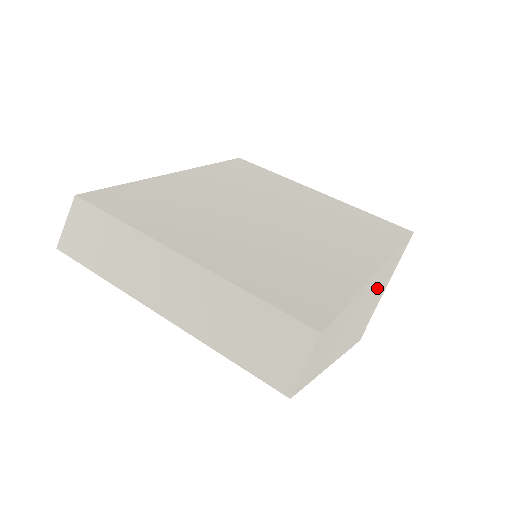
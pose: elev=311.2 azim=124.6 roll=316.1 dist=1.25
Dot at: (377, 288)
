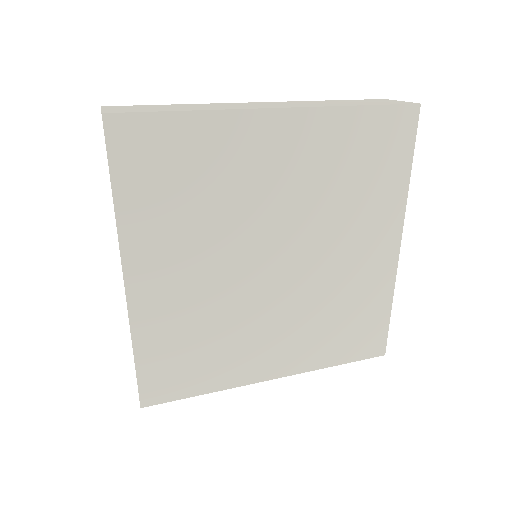
Dot at: occluded
